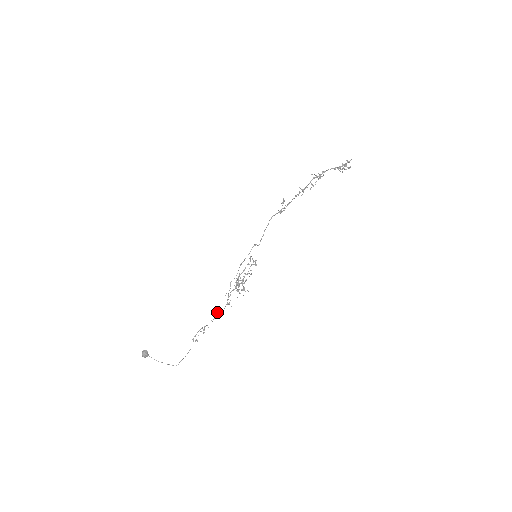
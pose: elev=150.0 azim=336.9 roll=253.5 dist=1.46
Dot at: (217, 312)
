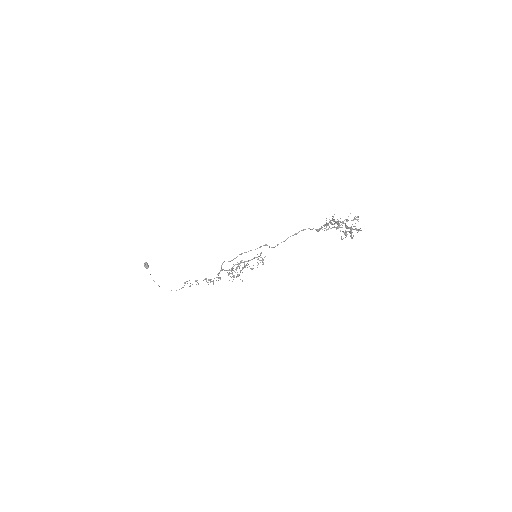
Dot at: occluded
